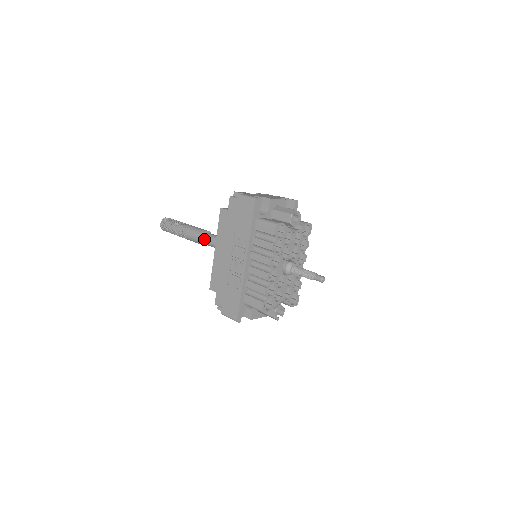
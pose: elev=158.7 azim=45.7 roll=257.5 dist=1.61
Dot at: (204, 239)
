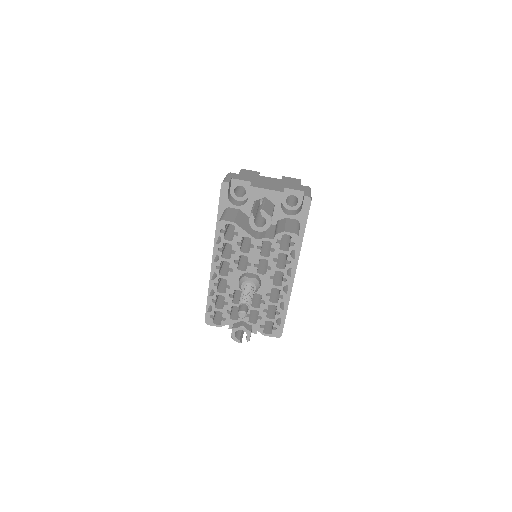
Dot at: occluded
